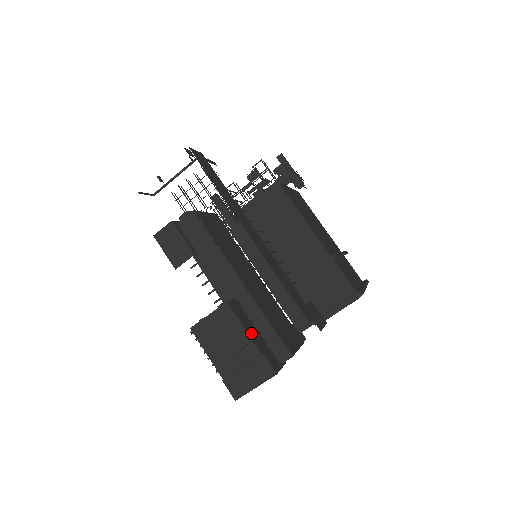
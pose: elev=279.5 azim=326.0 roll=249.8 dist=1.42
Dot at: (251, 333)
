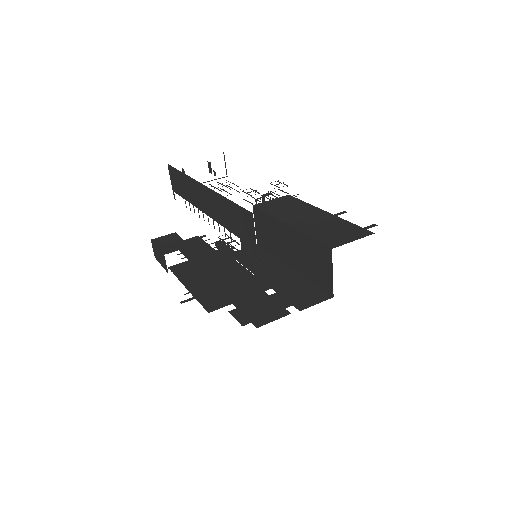
Dot at: occluded
